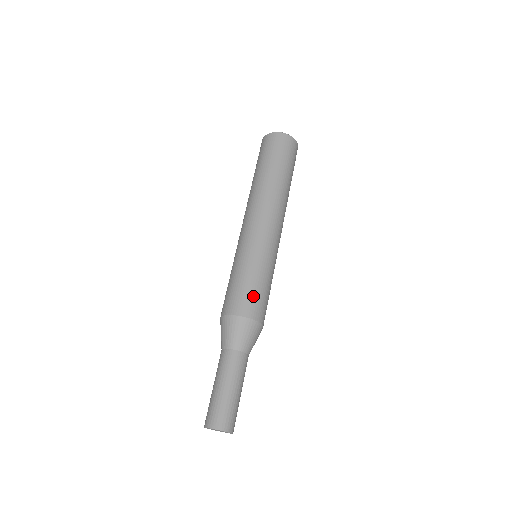
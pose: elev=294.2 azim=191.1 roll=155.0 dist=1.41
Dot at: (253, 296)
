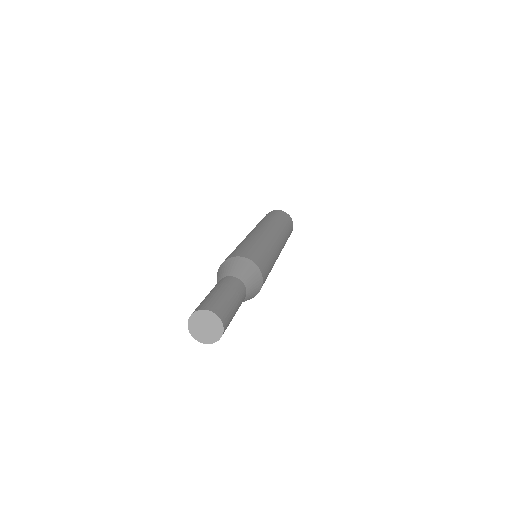
Dot at: (240, 250)
